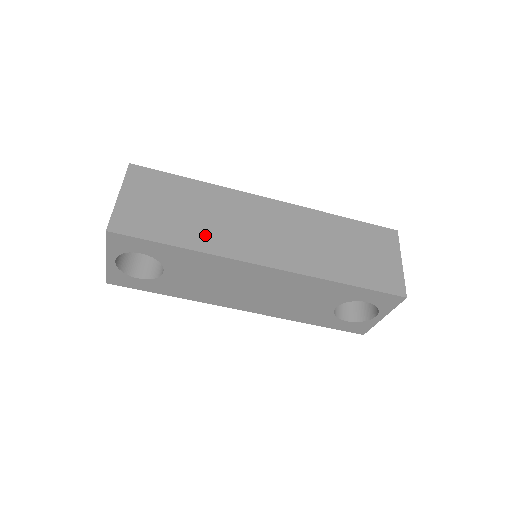
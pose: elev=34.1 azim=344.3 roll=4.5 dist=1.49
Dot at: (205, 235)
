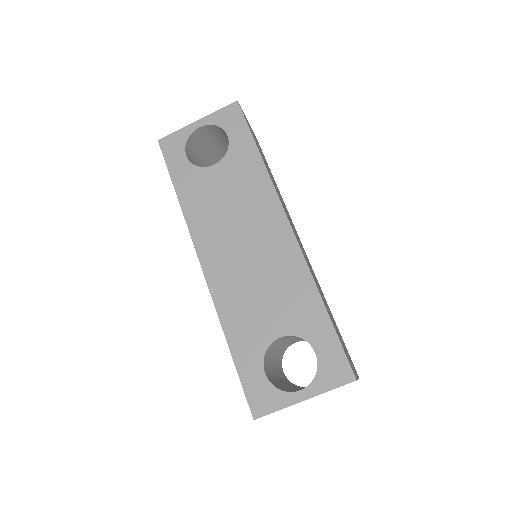
Dot at: occluded
